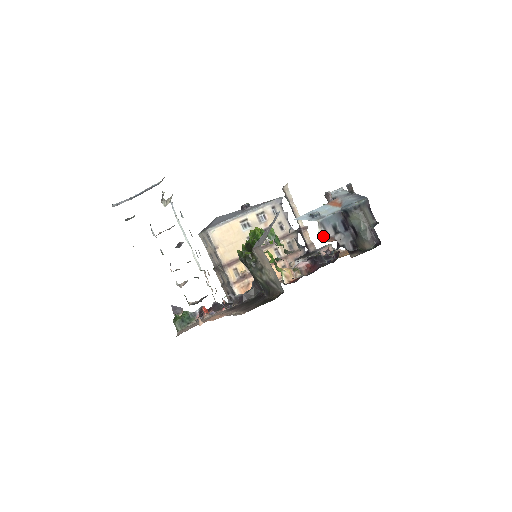
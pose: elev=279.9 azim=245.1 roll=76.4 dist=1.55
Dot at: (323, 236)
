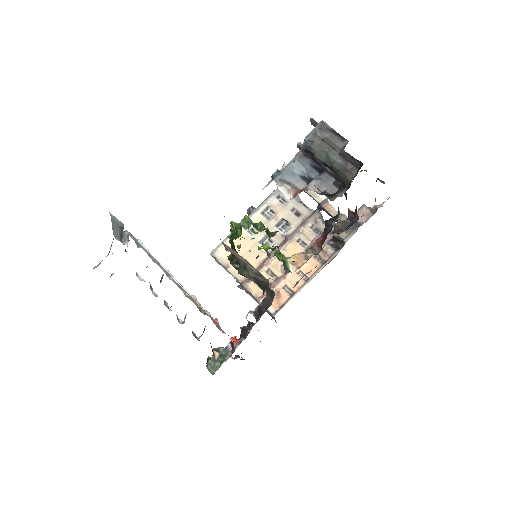
Dot at: (289, 193)
